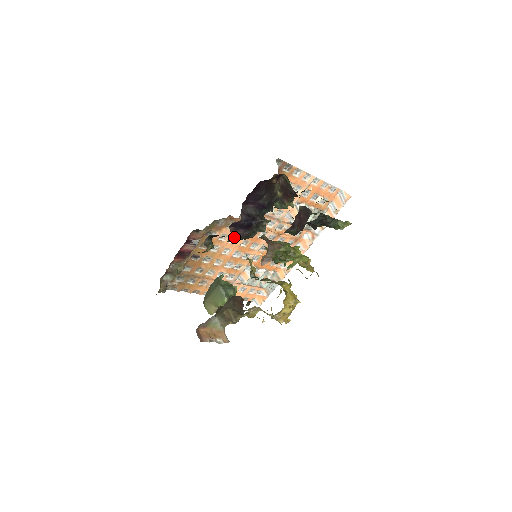
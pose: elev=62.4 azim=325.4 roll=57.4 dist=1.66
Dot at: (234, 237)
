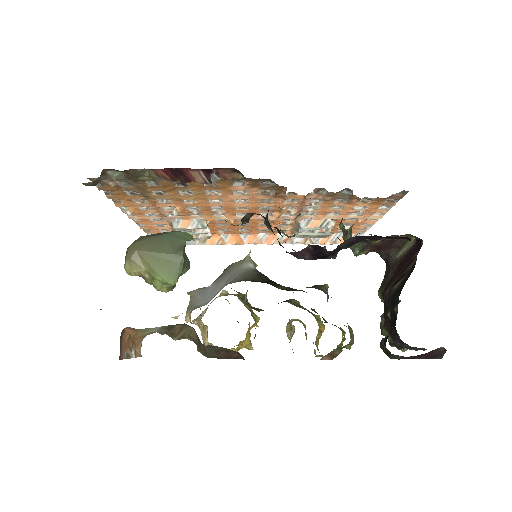
Dot at: (292, 252)
